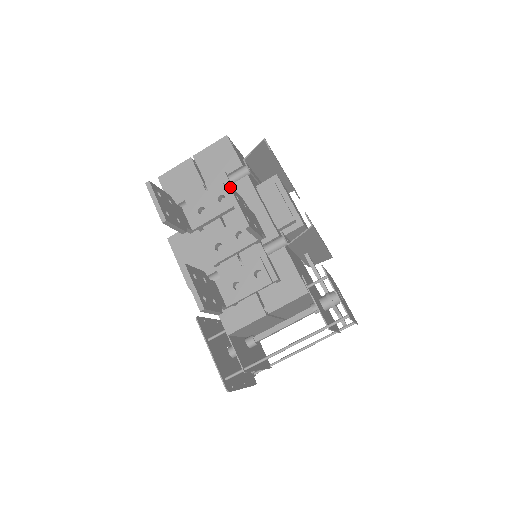
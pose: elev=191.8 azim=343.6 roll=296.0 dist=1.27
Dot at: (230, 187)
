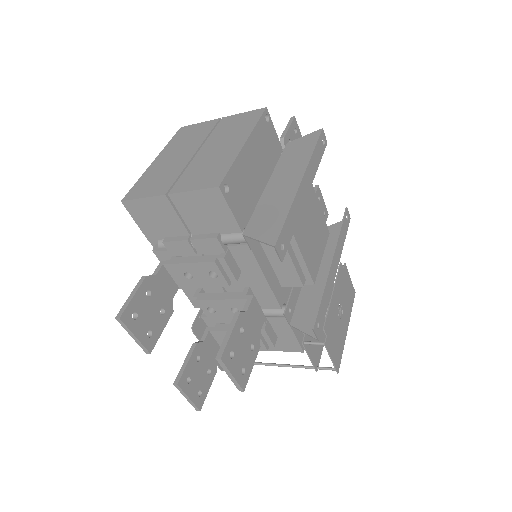
Dot at: (223, 359)
